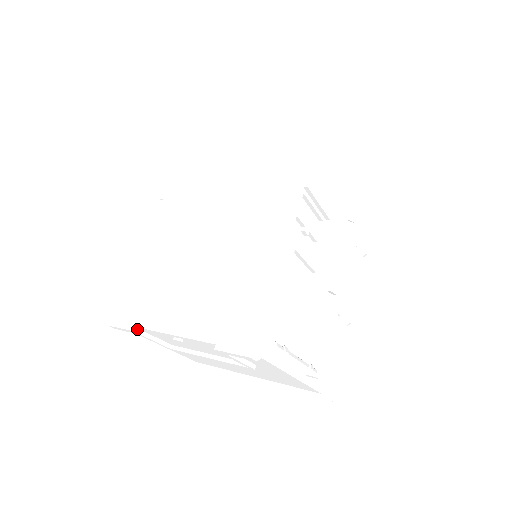
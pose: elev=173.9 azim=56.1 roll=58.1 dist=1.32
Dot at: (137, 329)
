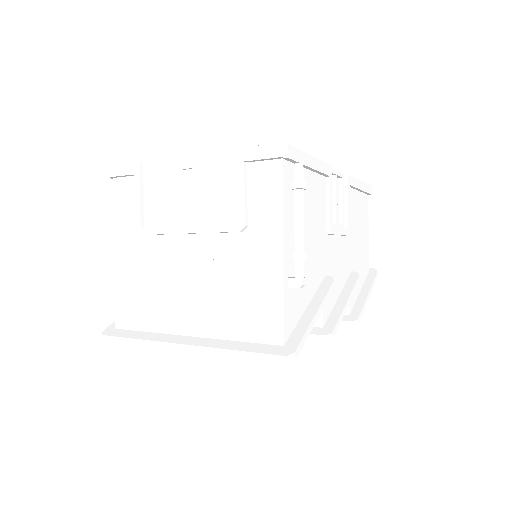
Dot at: (142, 167)
